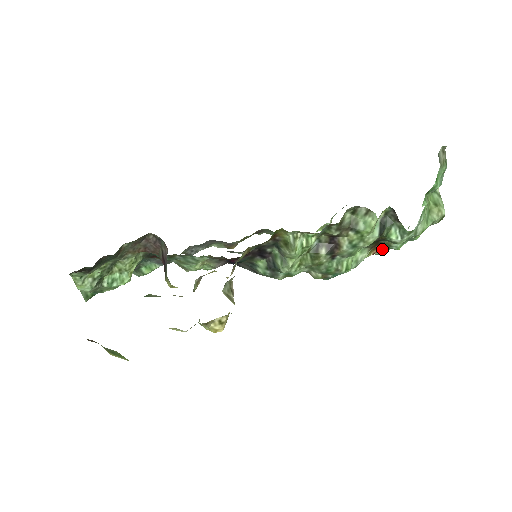
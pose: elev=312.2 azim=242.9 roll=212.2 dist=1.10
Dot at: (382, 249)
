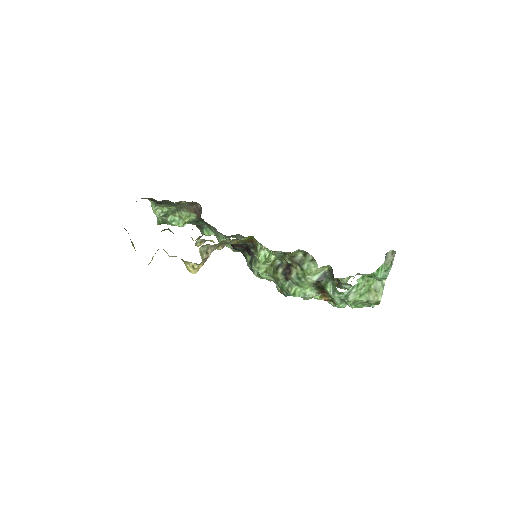
Dot at: (333, 301)
